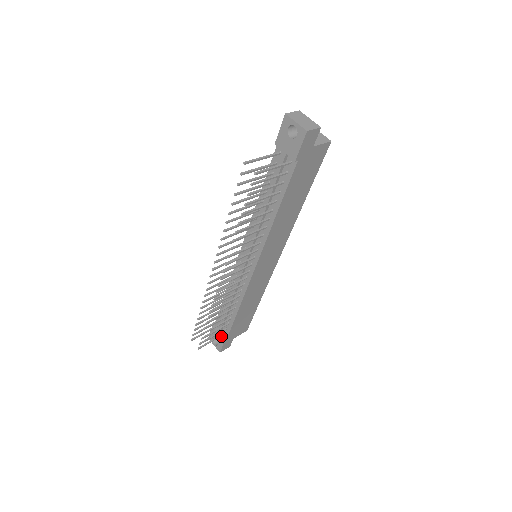
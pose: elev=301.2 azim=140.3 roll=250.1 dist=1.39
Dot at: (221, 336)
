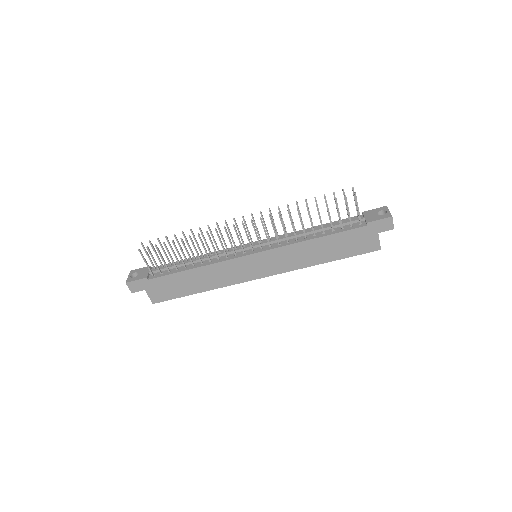
Dot at: (148, 274)
